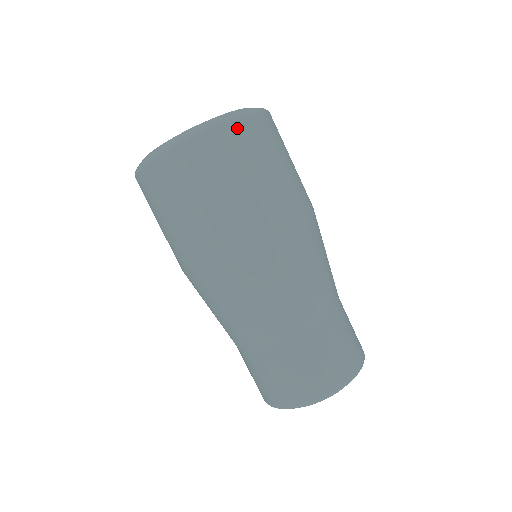
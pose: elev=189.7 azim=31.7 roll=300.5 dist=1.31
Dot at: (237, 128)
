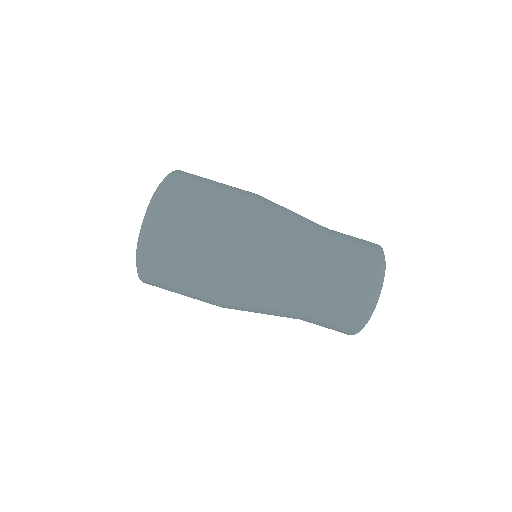
Dot at: (146, 275)
